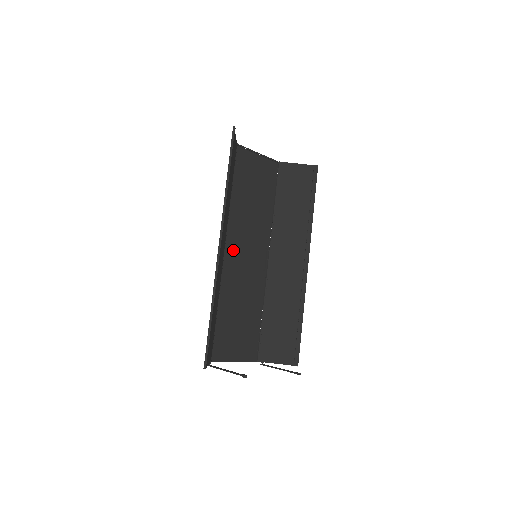
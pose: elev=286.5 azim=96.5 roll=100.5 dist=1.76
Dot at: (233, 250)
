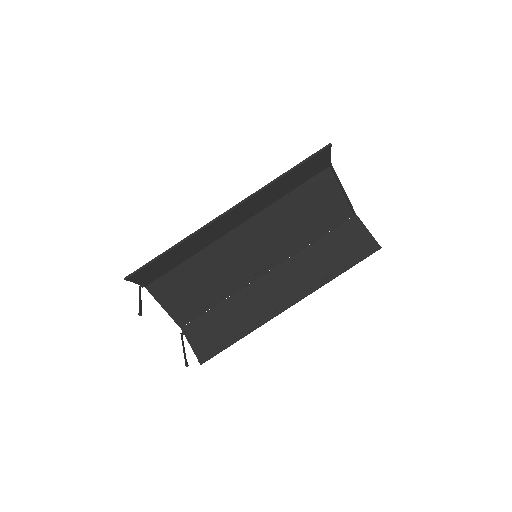
Dot at: (245, 234)
